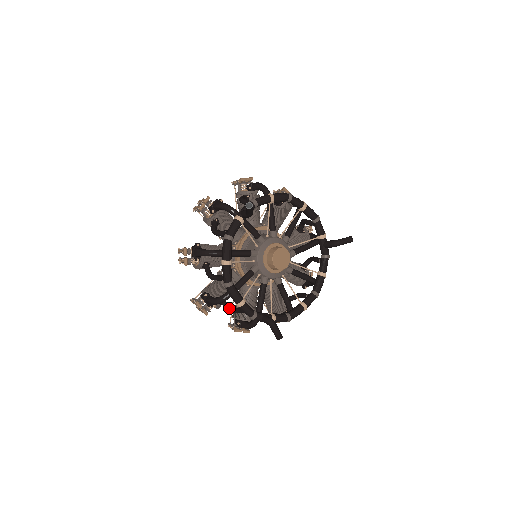
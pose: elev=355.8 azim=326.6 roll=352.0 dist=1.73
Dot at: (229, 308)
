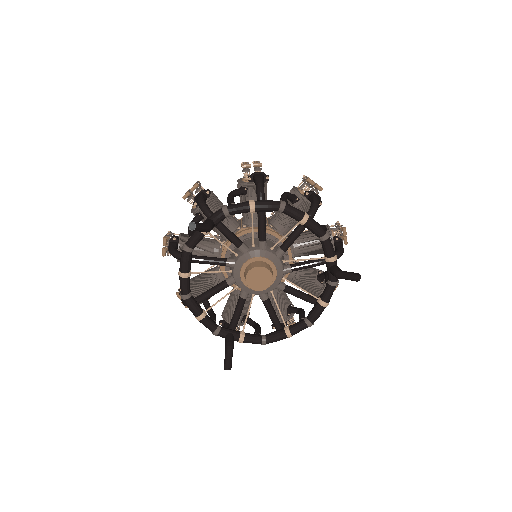
Dot at: (206, 309)
